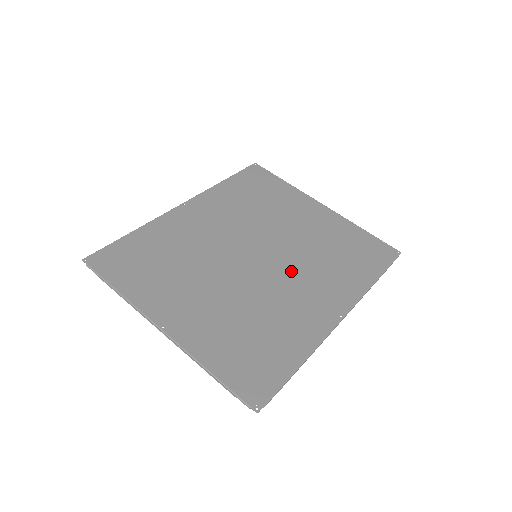
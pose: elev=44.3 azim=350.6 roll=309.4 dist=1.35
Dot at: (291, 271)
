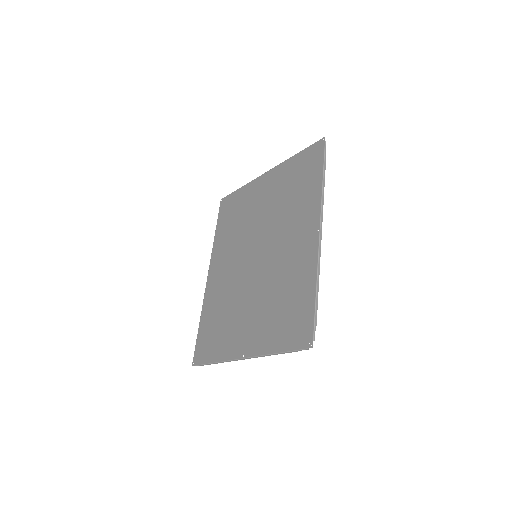
Dot at: (277, 240)
